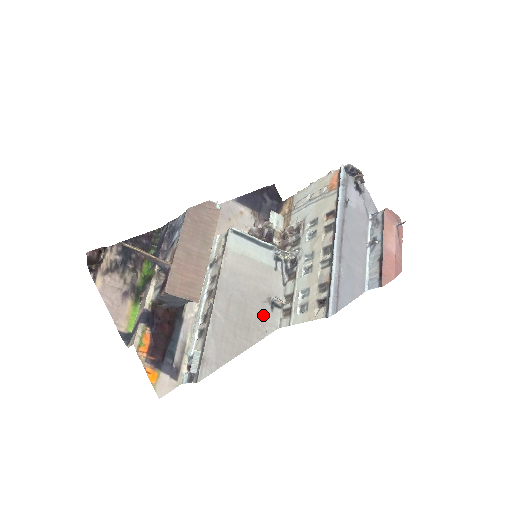
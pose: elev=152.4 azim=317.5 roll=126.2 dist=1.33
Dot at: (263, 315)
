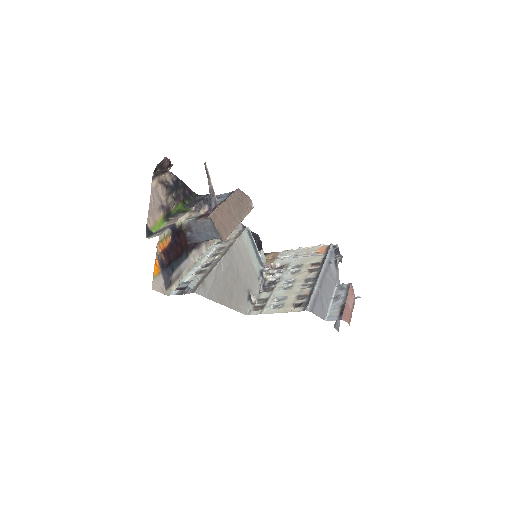
Dot at: (242, 297)
